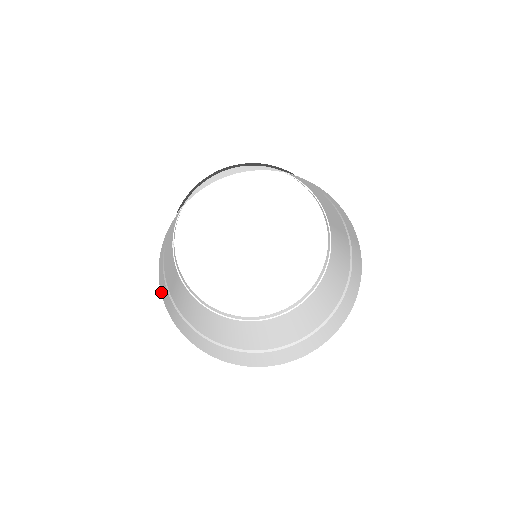
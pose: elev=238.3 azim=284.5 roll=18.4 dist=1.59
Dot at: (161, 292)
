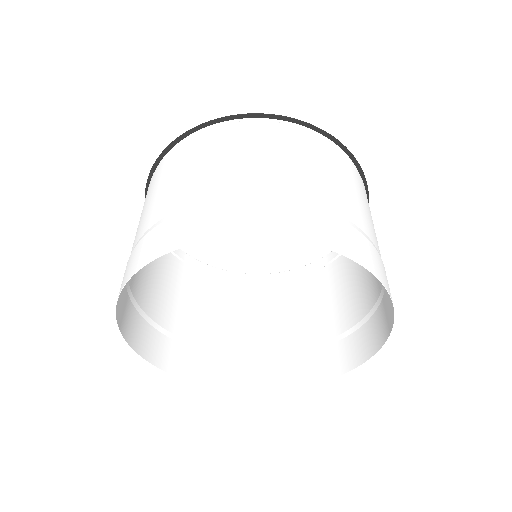
Dot at: (140, 353)
